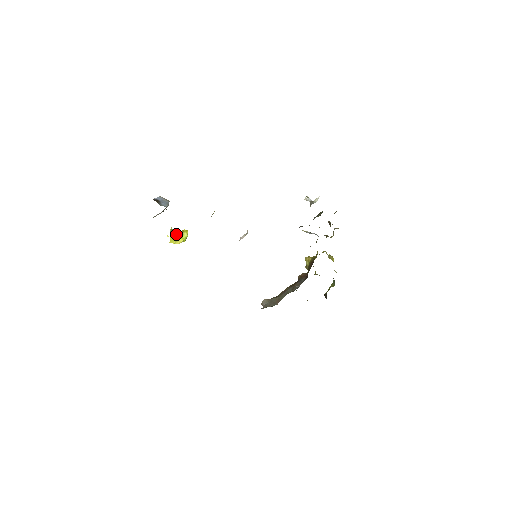
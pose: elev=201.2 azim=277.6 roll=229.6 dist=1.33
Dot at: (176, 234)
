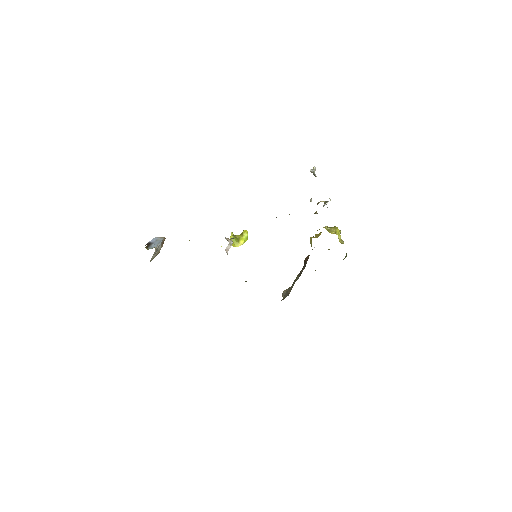
Dot at: (235, 238)
